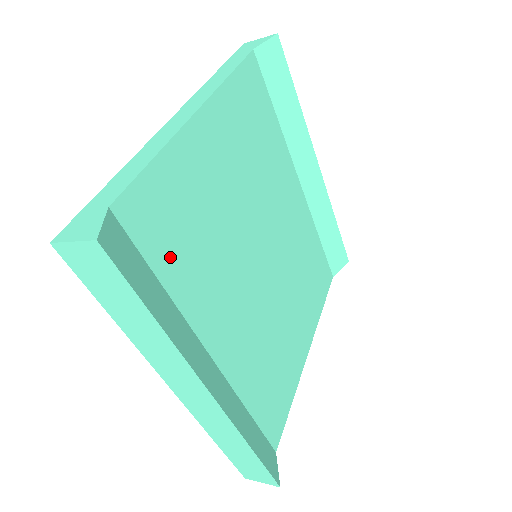
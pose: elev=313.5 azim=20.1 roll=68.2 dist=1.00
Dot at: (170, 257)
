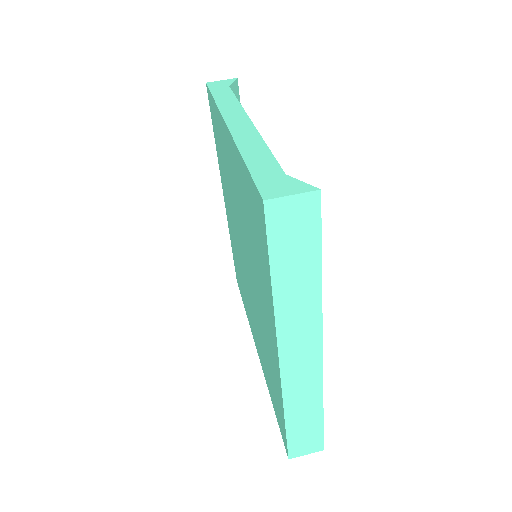
Dot at: occluded
